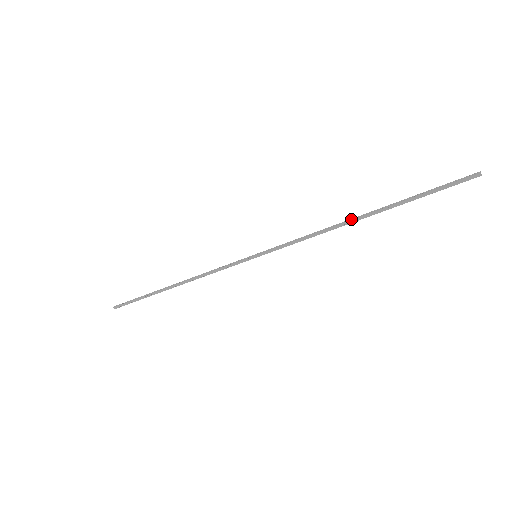
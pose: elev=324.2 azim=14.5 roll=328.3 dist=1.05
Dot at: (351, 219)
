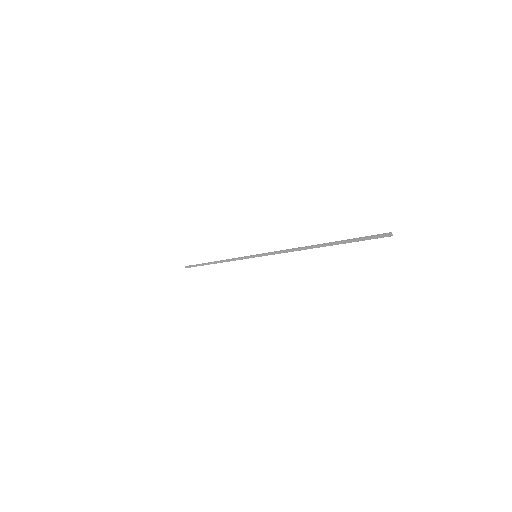
Dot at: (309, 246)
